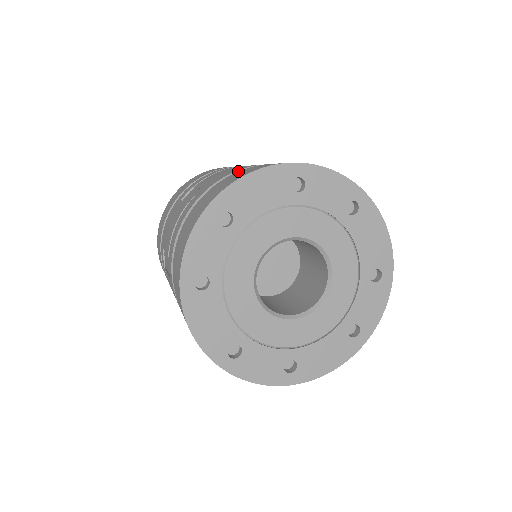
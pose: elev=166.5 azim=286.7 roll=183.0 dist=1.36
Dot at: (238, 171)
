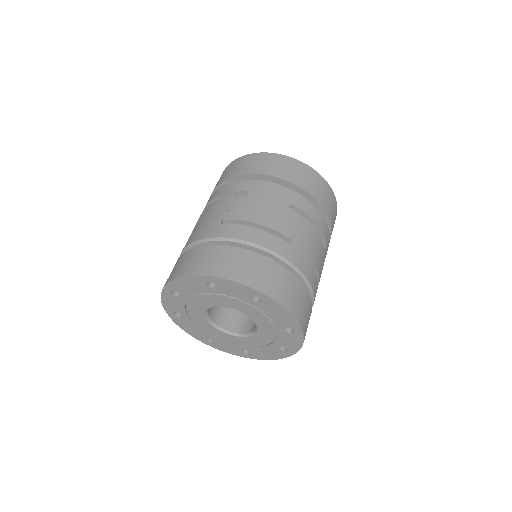
Dot at: (200, 240)
